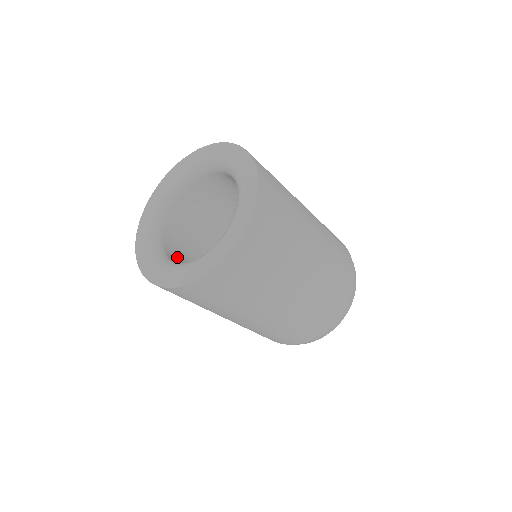
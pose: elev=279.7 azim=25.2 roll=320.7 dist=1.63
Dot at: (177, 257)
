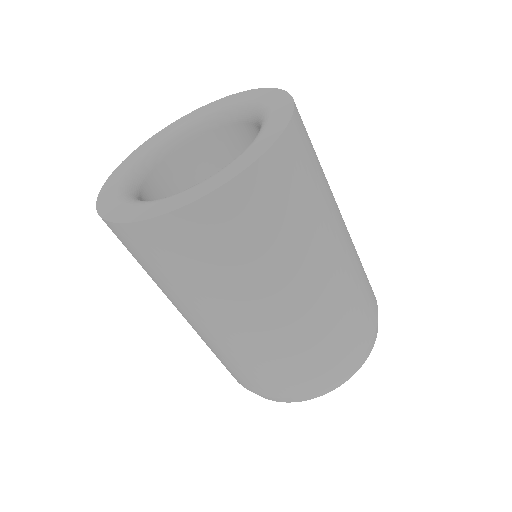
Dot at: occluded
